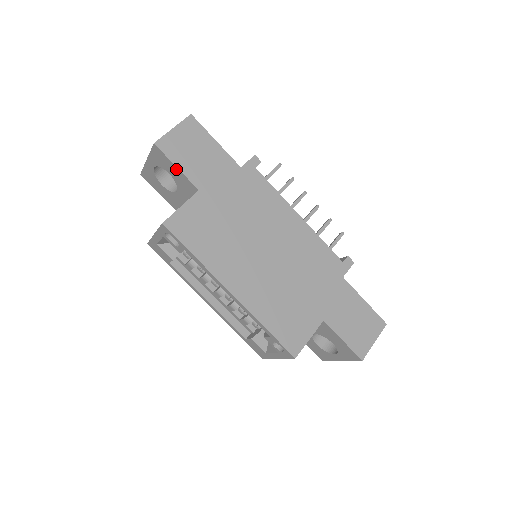
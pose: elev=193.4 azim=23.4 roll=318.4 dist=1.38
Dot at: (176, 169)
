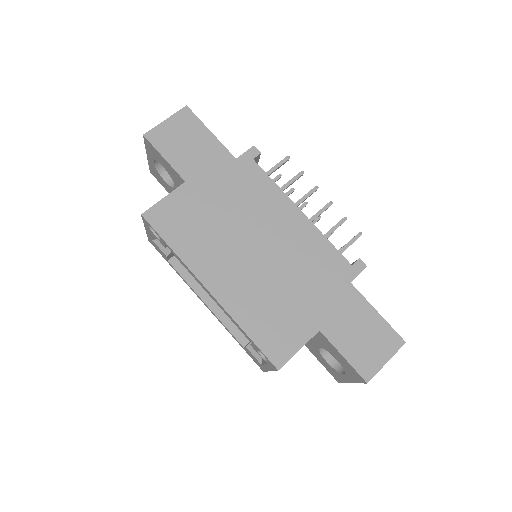
Dot at: (165, 161)
